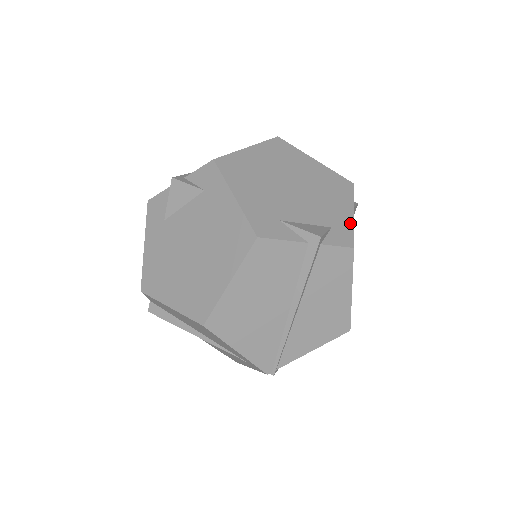
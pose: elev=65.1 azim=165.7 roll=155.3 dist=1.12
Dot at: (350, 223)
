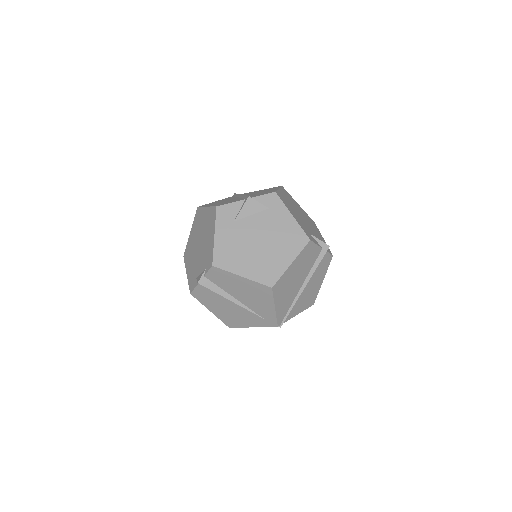
Dot at: occluded
